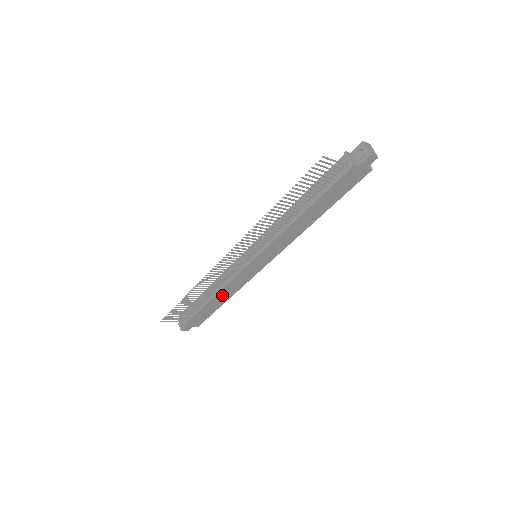
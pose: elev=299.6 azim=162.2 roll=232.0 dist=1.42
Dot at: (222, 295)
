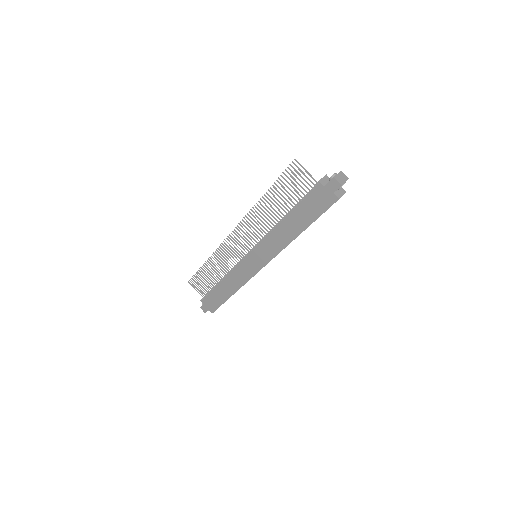
Dot at: (228, 284)
